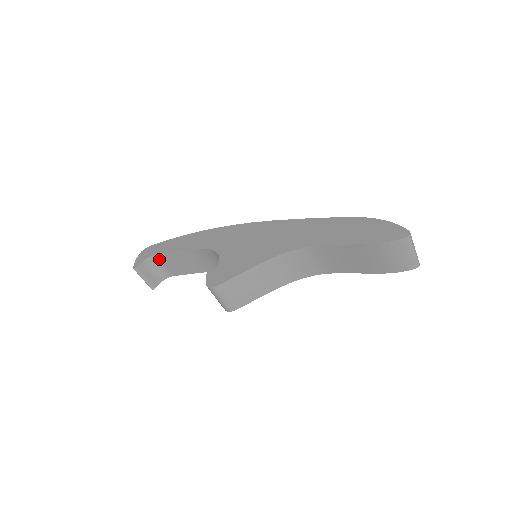
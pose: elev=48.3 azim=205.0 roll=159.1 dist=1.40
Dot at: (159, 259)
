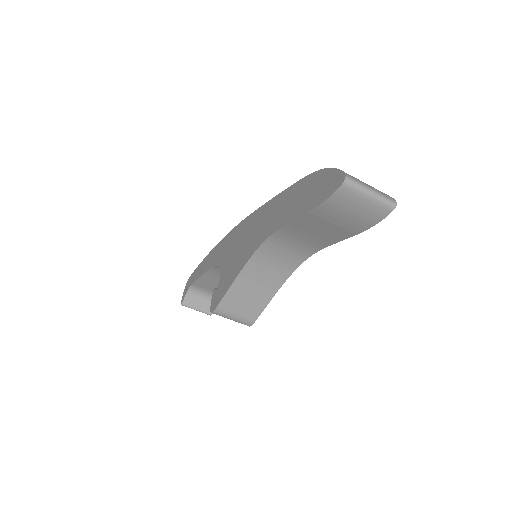
Dot at: (198, 286)
